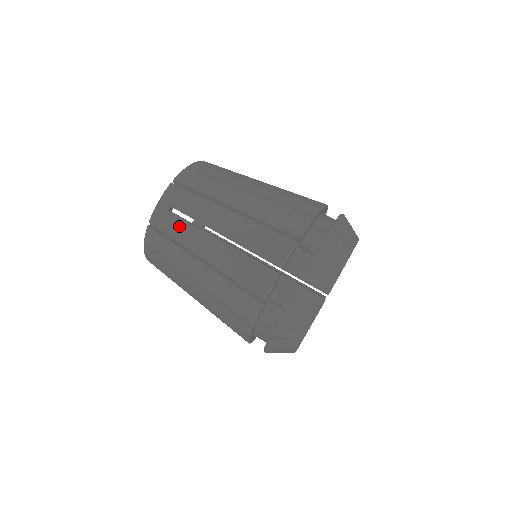
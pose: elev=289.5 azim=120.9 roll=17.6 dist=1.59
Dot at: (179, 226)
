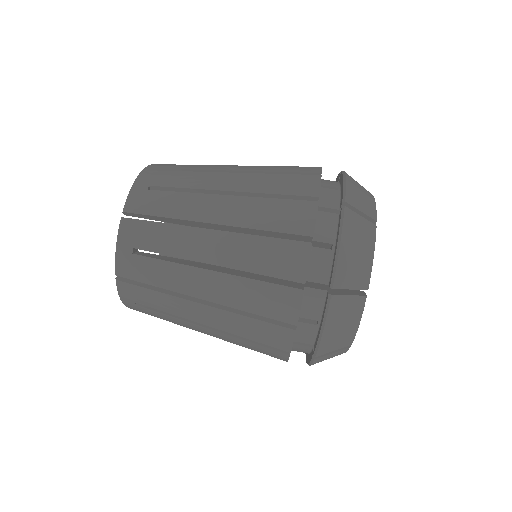
Dot at: (168, 200)
